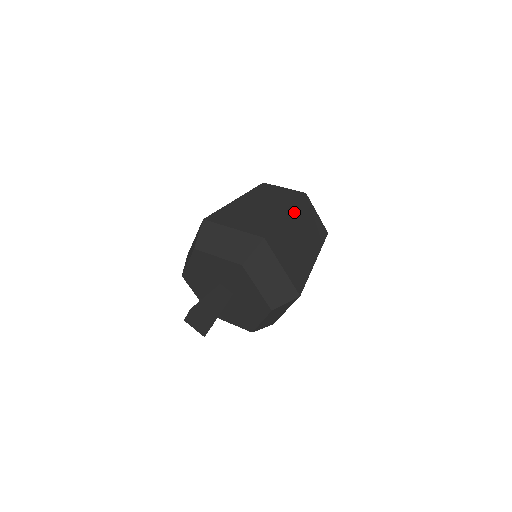
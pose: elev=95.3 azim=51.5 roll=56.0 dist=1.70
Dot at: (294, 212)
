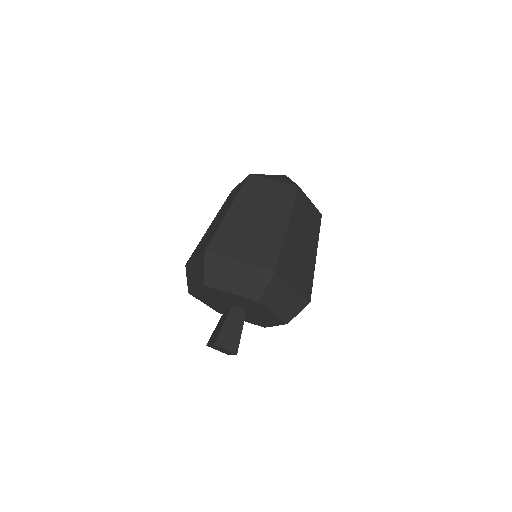
Dot at: (293, 218)
